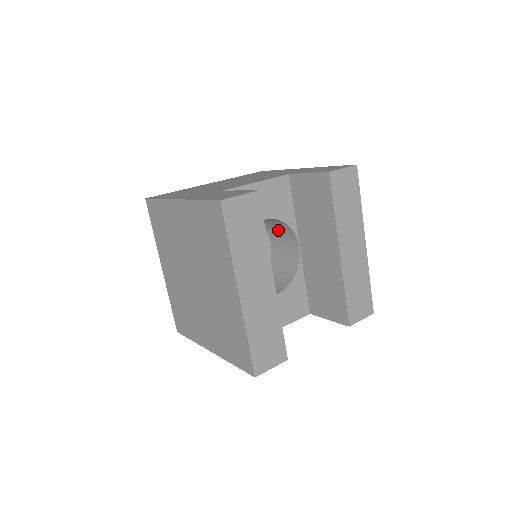
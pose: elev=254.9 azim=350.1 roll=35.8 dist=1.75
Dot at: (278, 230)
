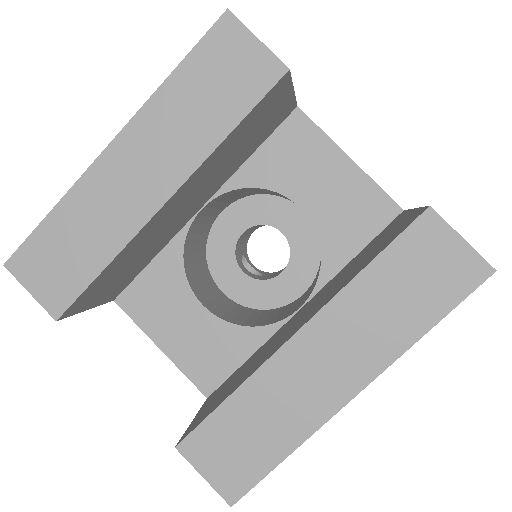
Dot at: occluded
